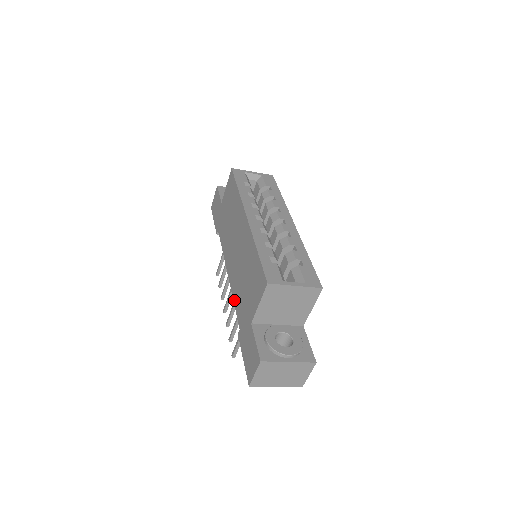
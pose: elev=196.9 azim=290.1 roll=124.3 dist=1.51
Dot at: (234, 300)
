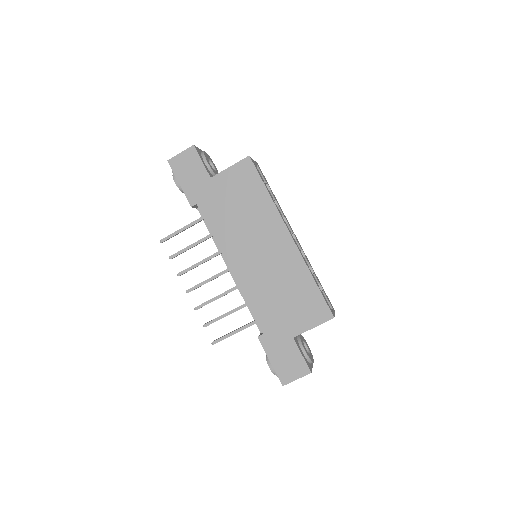
Dot at: (250, 303)
